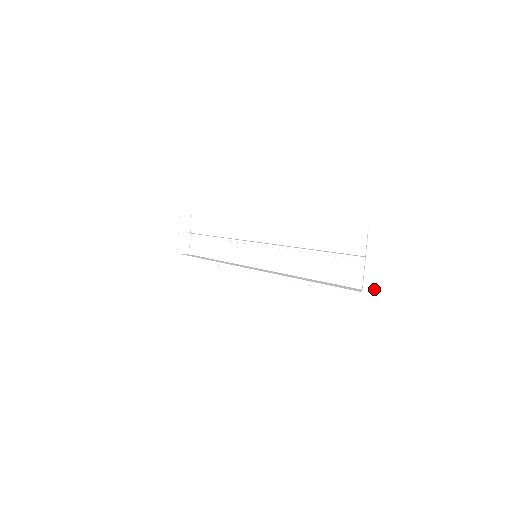
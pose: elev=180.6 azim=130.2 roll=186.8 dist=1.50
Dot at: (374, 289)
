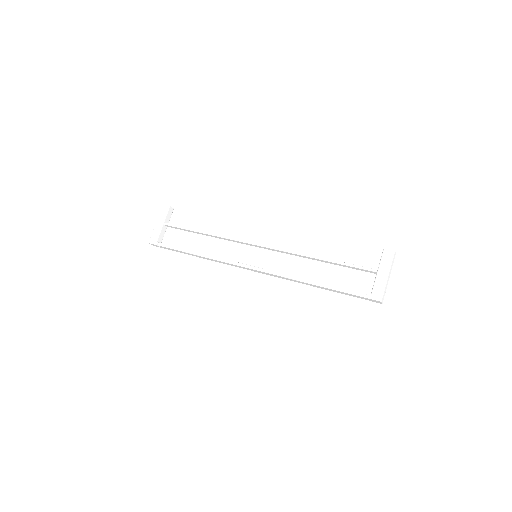
Dot at: (383, 294)
